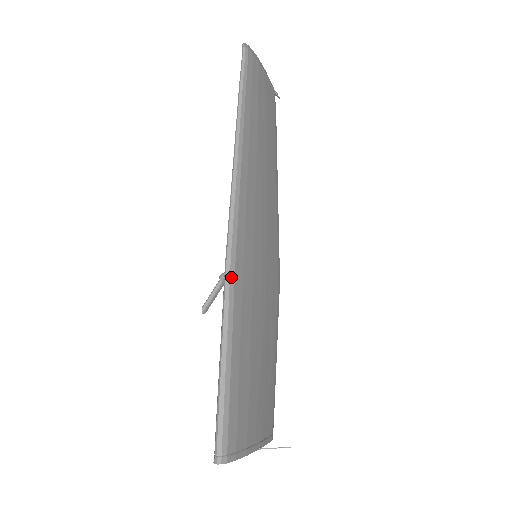
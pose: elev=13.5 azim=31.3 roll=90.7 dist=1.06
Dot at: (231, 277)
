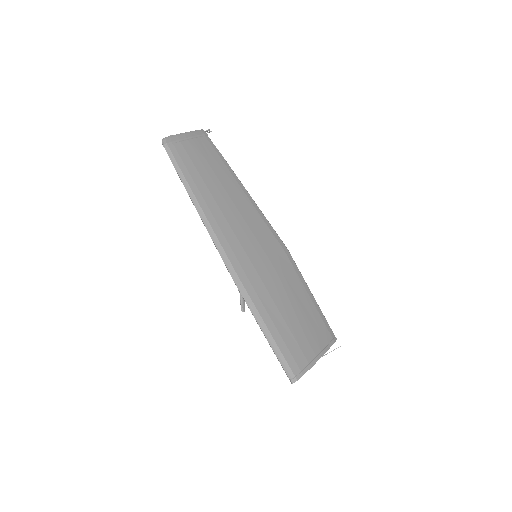
Dot at: (242, 290)
